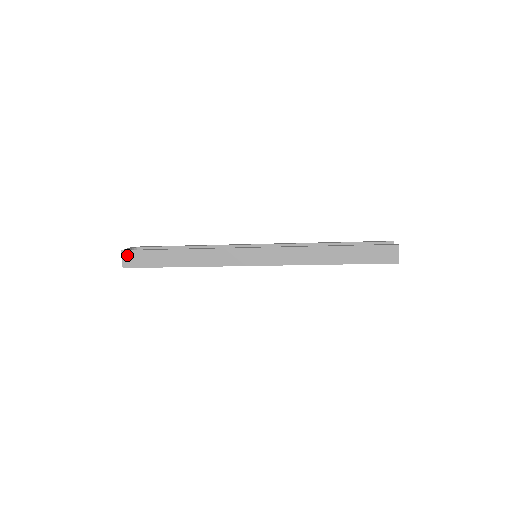
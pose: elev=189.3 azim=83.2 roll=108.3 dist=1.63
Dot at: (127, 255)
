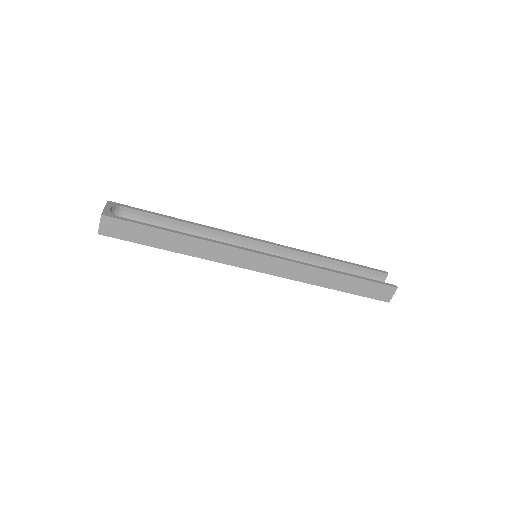
Dot at: (108, 222)
